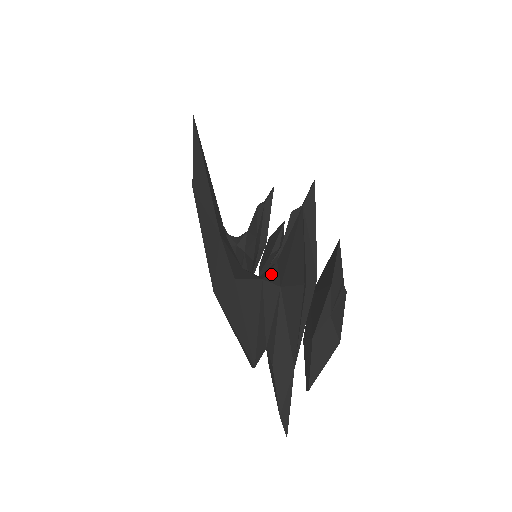
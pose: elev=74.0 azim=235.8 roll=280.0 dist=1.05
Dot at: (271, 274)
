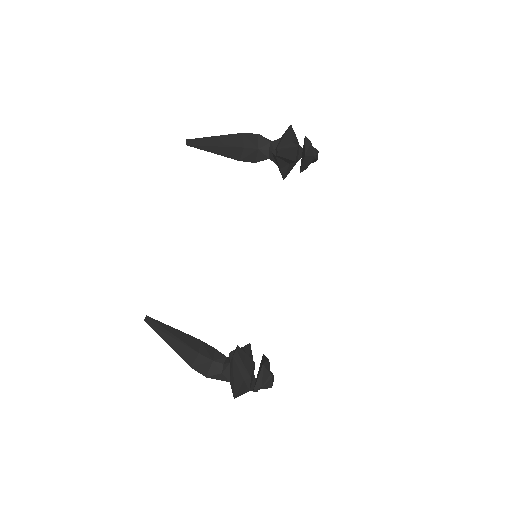
Dot at: (226, 372)
